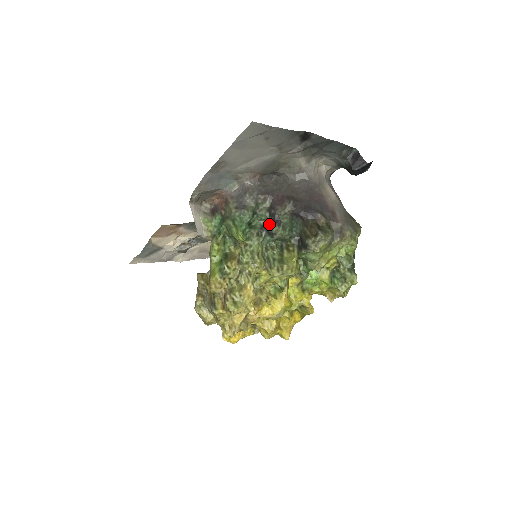
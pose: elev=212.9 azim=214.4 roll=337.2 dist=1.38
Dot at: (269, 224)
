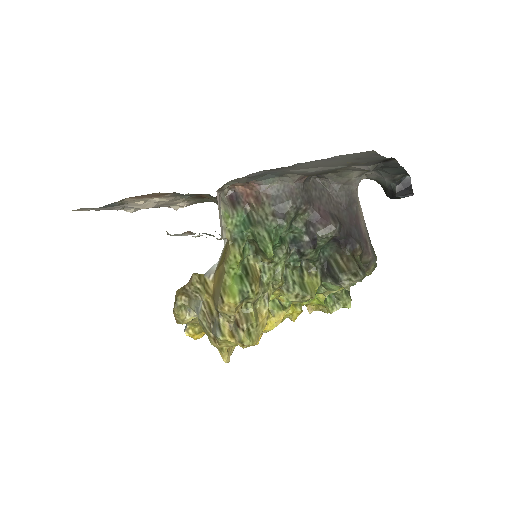
Dot at: (303, 242)
